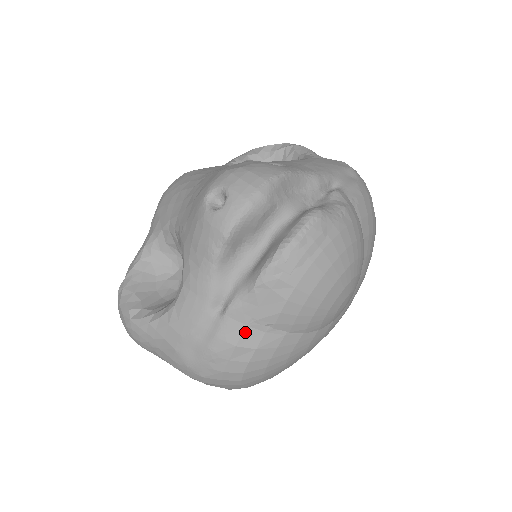
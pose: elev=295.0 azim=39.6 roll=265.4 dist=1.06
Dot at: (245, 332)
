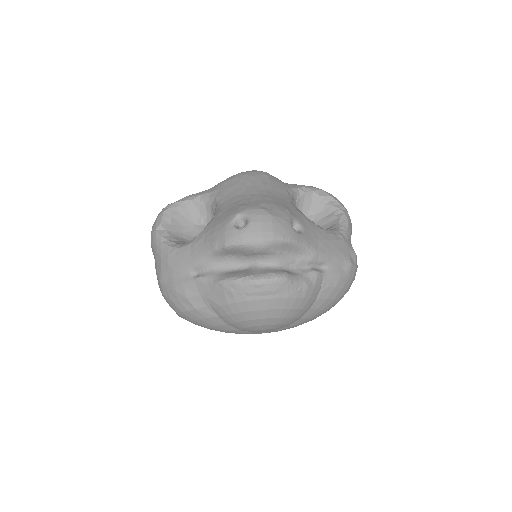
Dot at: (197, 296)
